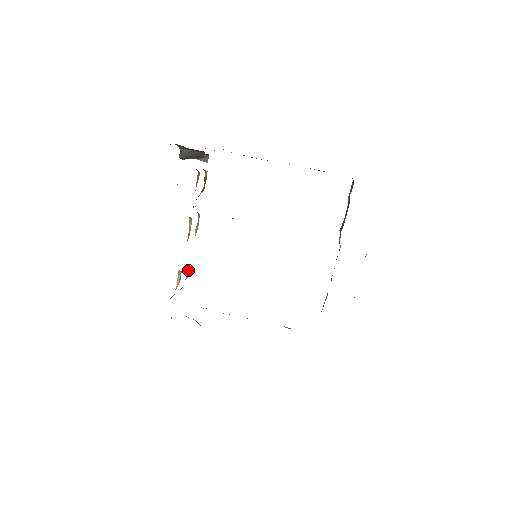
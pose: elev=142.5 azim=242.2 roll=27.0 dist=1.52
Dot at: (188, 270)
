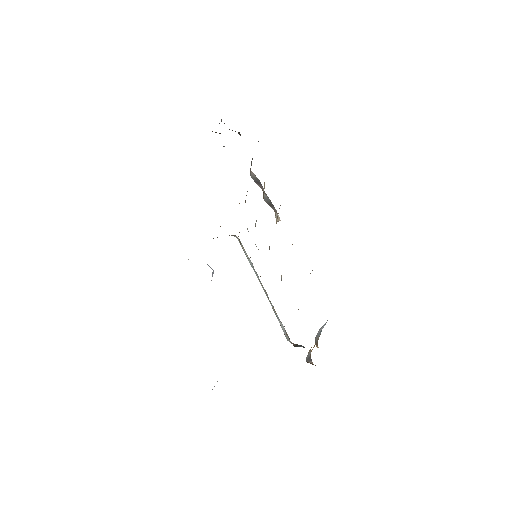
Dot at: occluded
